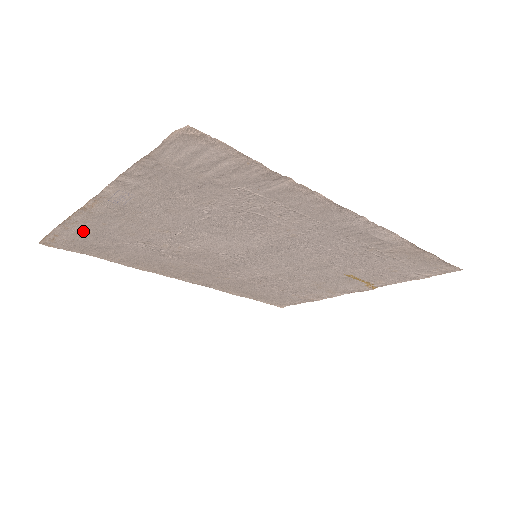
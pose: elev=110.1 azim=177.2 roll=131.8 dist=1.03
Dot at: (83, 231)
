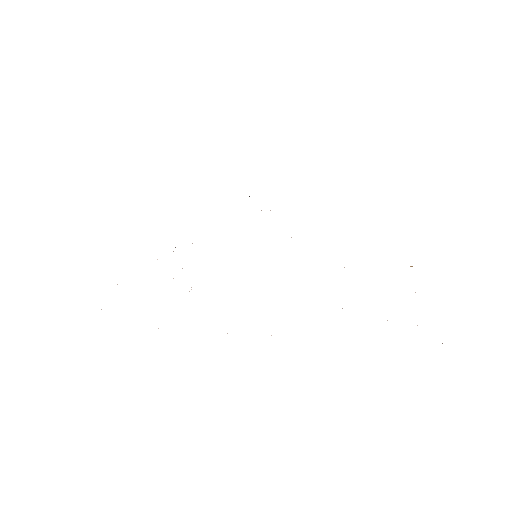
Dot at: occluded
